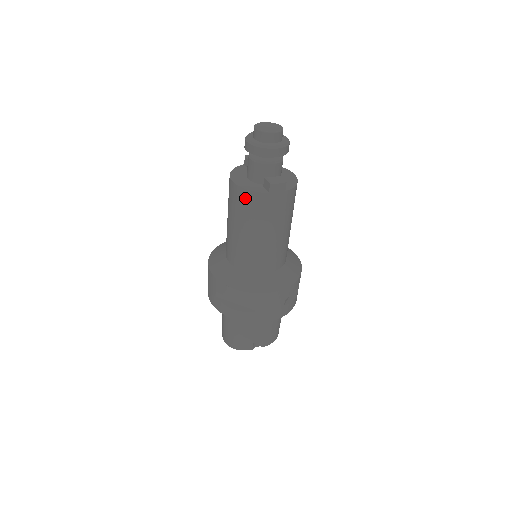
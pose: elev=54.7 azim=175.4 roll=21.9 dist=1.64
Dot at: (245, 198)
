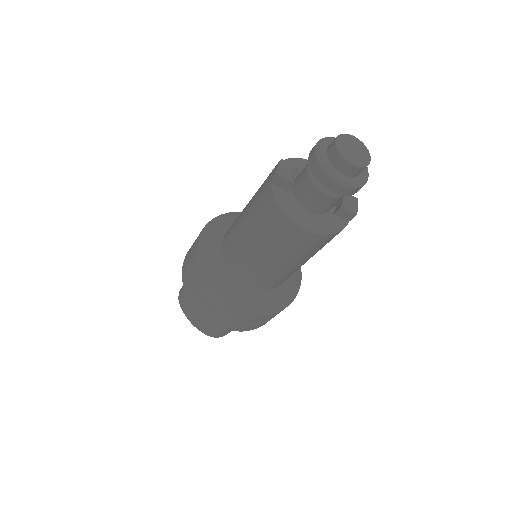
Dot at: (325, 241)
